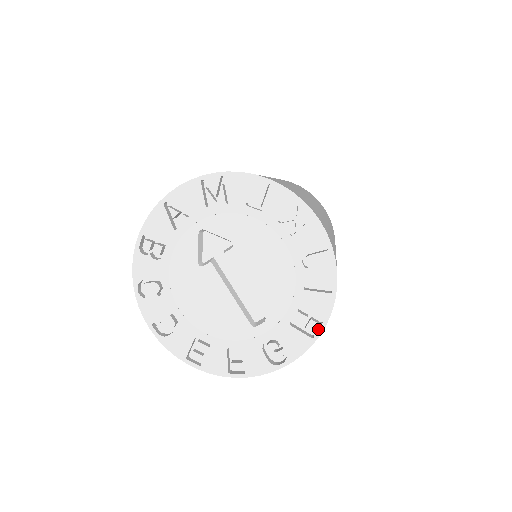
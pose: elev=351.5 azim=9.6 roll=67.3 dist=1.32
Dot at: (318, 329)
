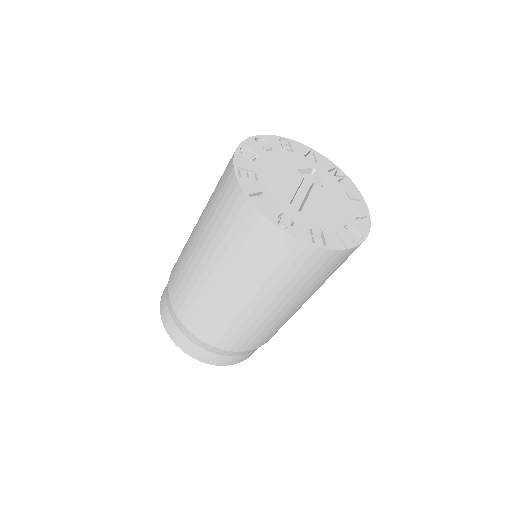
Dot at: (321, 245)
